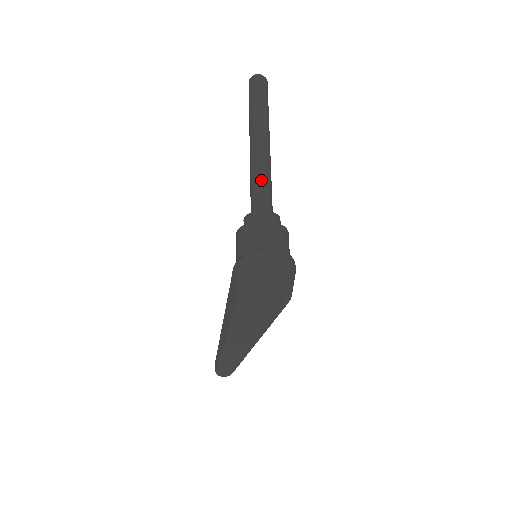
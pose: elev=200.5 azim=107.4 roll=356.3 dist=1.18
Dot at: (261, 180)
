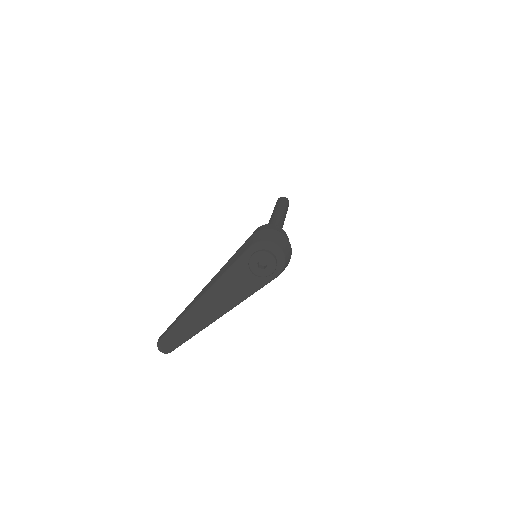
Dot at: (278, 223)
